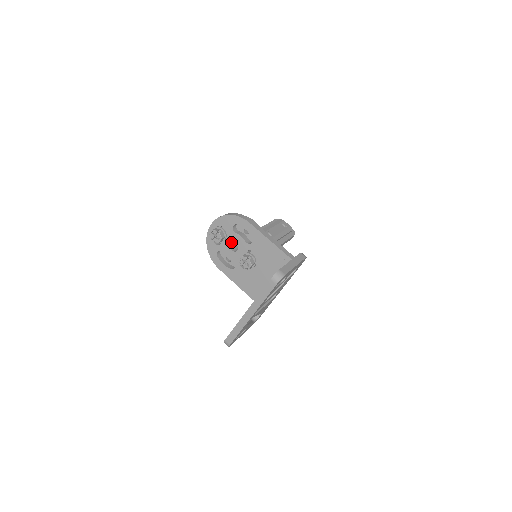
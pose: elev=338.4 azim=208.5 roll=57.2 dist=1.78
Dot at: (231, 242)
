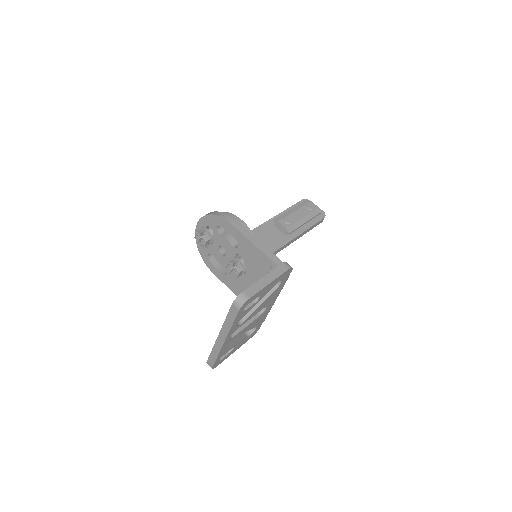
Dot at: (218, 245)
